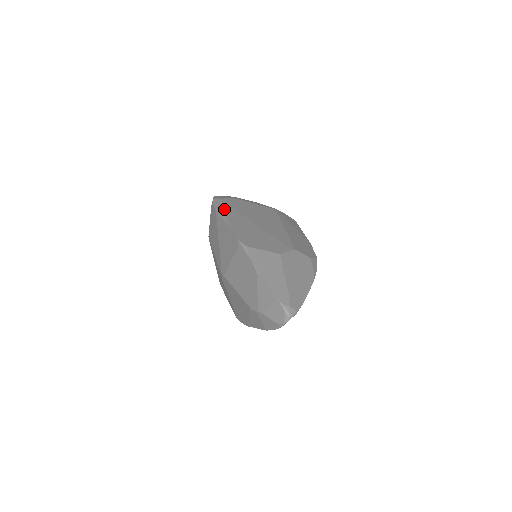
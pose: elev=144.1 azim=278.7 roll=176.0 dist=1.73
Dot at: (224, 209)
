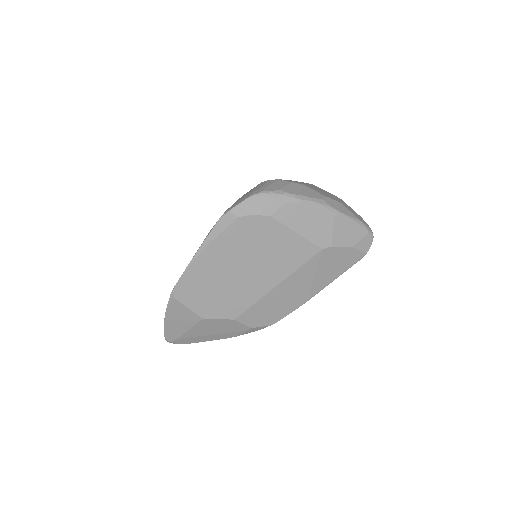
Dot at: (216, 238)
